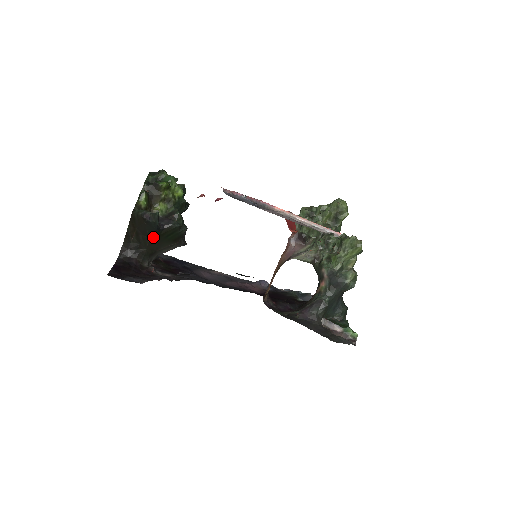
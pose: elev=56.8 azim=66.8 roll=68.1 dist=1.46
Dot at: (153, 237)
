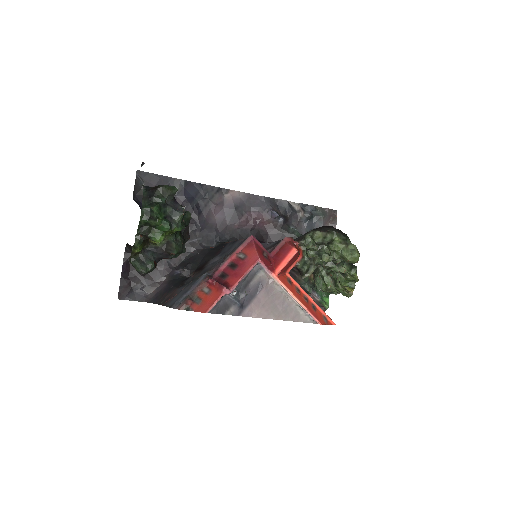
Dot at: occluded
